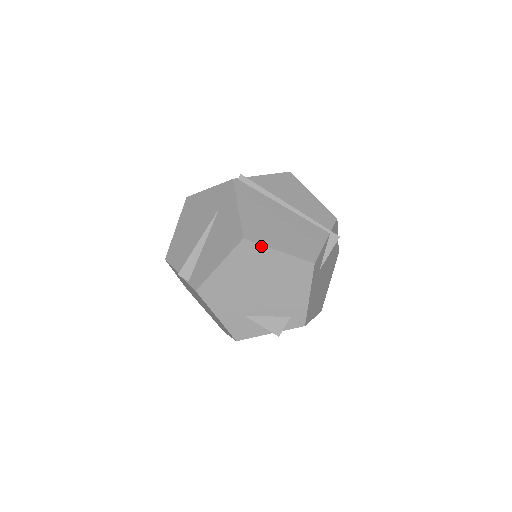
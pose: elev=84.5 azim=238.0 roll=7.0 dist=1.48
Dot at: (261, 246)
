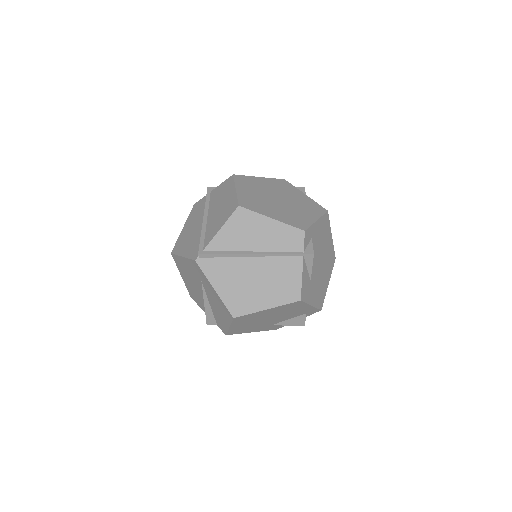
Dot at: (250, 314)
